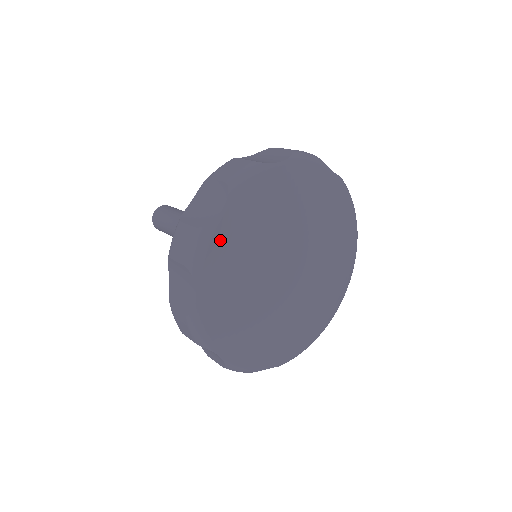
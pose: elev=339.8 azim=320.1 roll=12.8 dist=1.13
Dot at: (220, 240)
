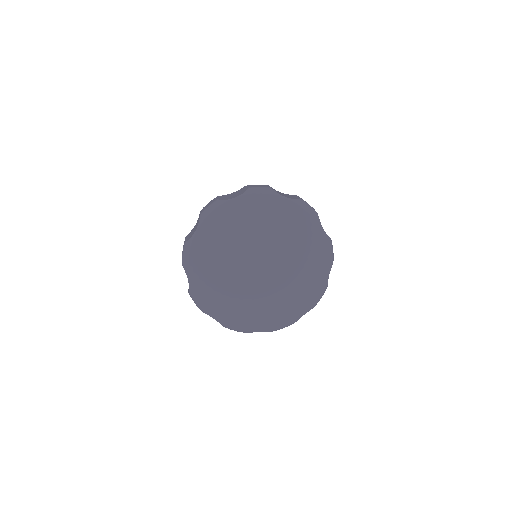
Dot at: (196, 249)
